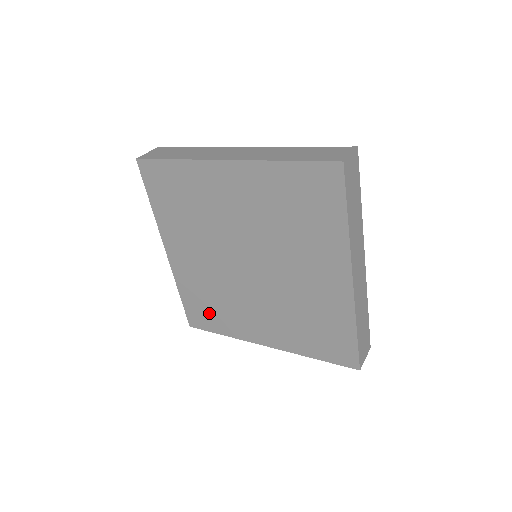
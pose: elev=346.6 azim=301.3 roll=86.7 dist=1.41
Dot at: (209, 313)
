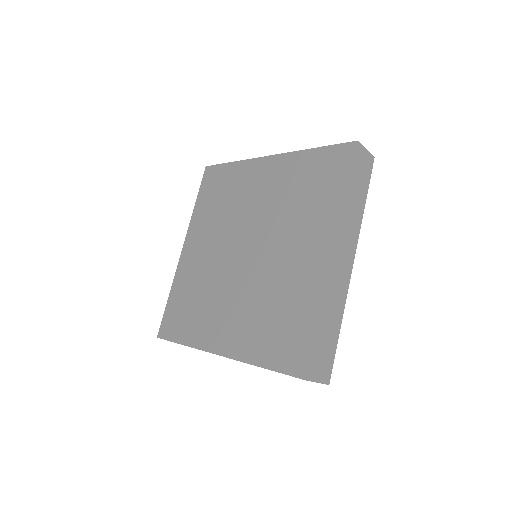
Dot at: (184, 316)
